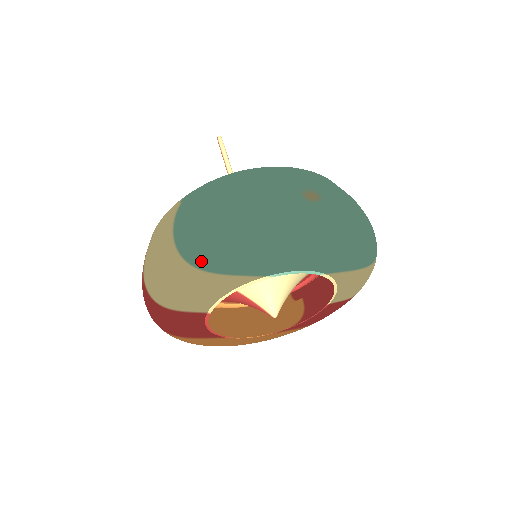
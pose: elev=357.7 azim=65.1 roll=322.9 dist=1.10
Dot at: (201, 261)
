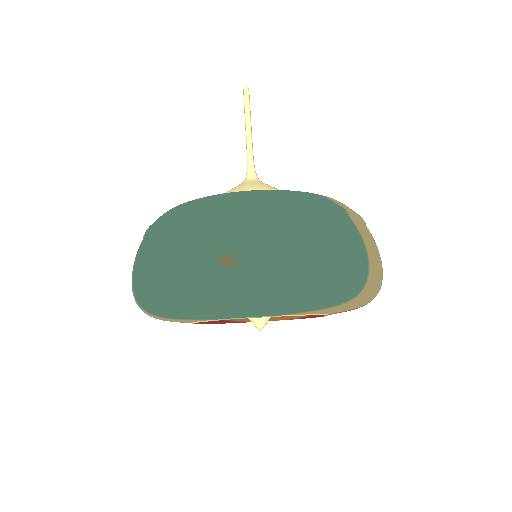
Dot at: (146, 309)
